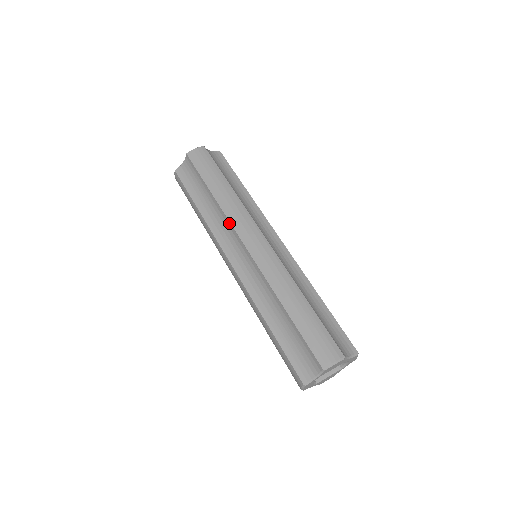
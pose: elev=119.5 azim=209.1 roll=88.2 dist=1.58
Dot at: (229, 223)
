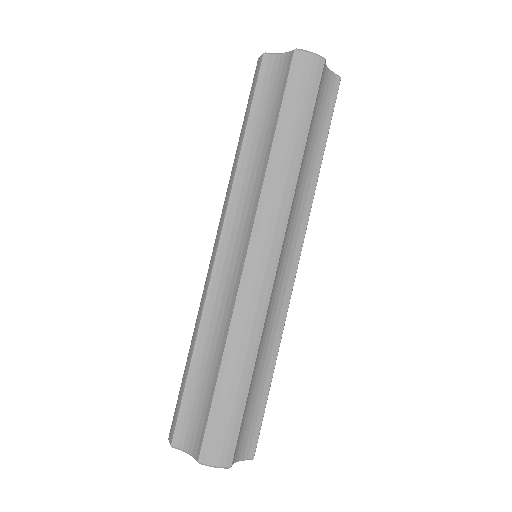
Dot at: (257, 202)
